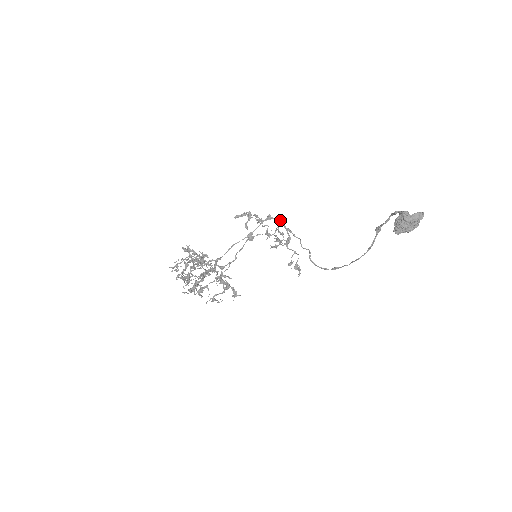
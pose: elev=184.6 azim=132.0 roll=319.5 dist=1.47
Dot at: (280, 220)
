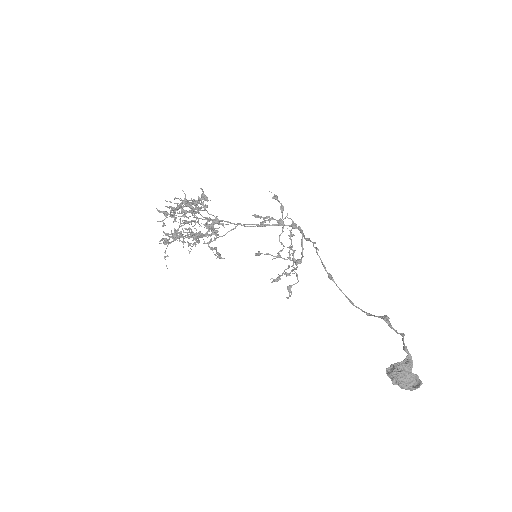
Dot at: (302, 245)
